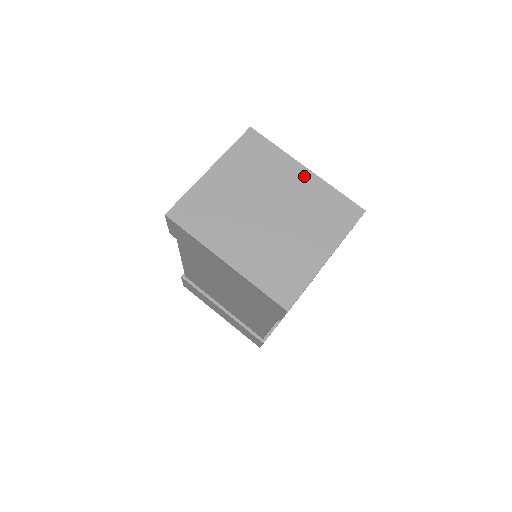
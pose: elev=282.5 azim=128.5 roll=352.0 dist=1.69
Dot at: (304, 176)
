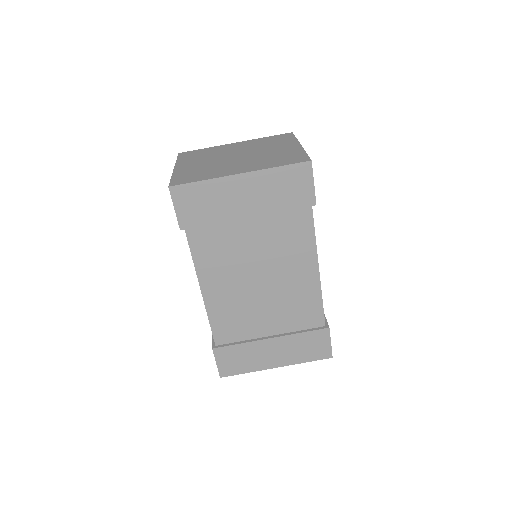
Dot at: (238, 144)
